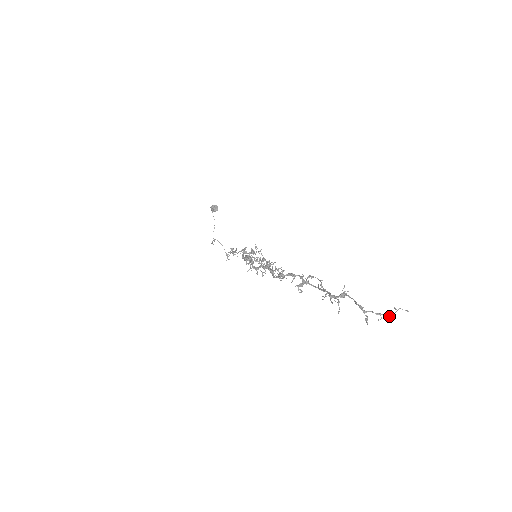
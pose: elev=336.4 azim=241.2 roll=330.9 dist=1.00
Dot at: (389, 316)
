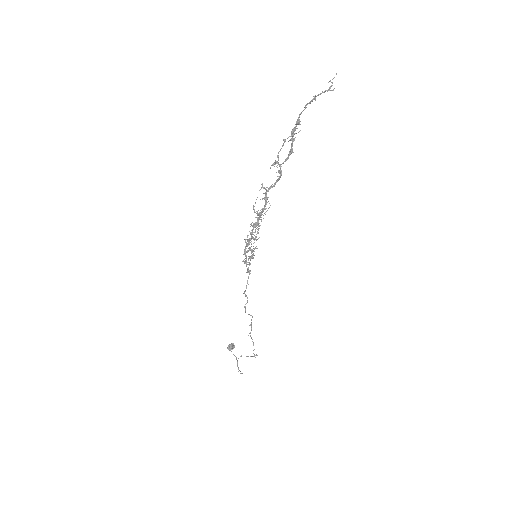
Dot at: (330, 90)
